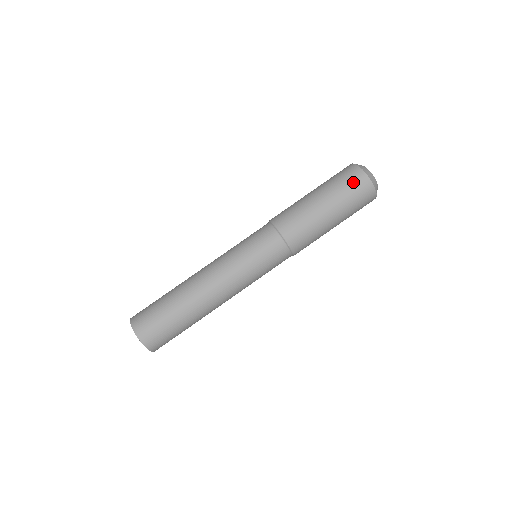
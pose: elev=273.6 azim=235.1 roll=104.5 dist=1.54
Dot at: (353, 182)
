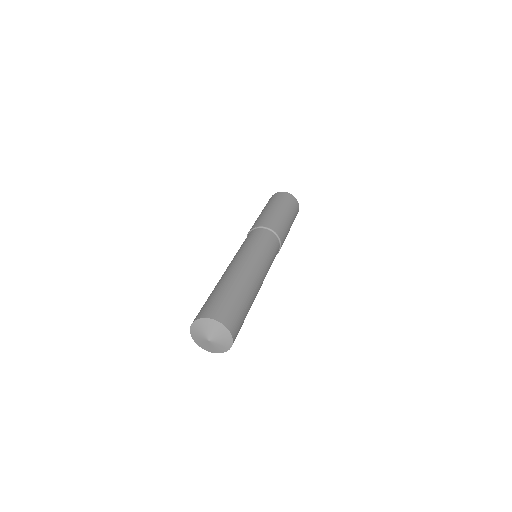
Dot at: (288, 198)
